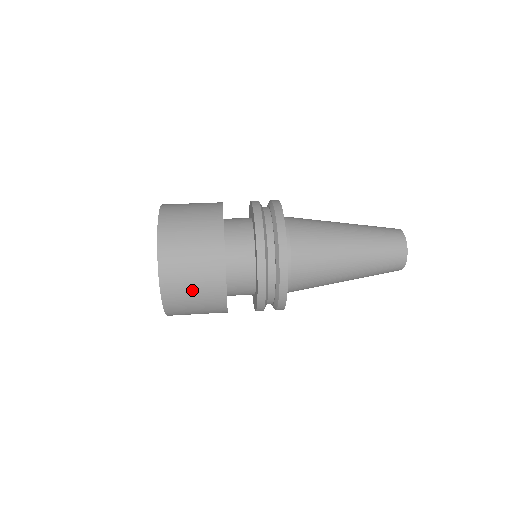
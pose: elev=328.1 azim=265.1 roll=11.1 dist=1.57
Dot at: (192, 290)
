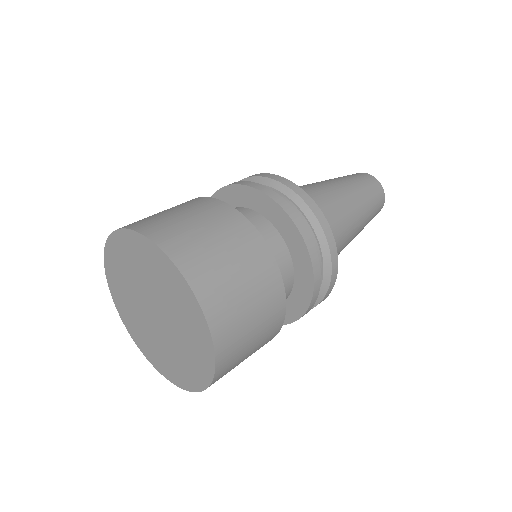
Dot at: (225, 259)
